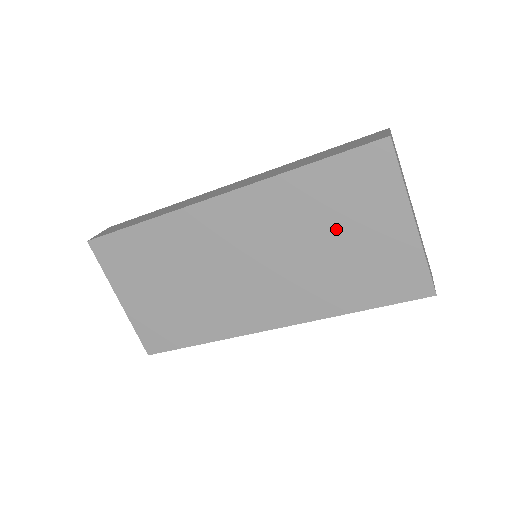
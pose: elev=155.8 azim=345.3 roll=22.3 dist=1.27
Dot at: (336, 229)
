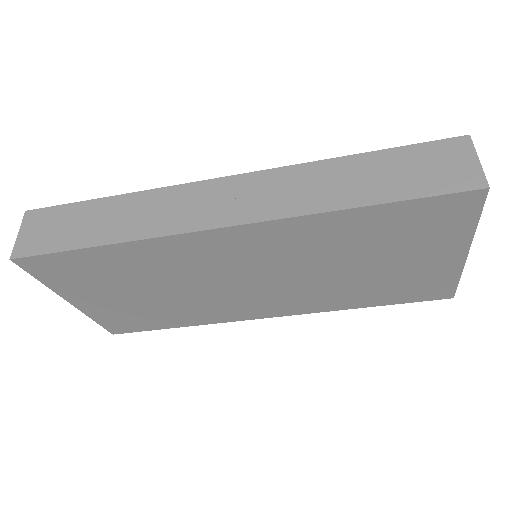
Dot at: (375, 257)
